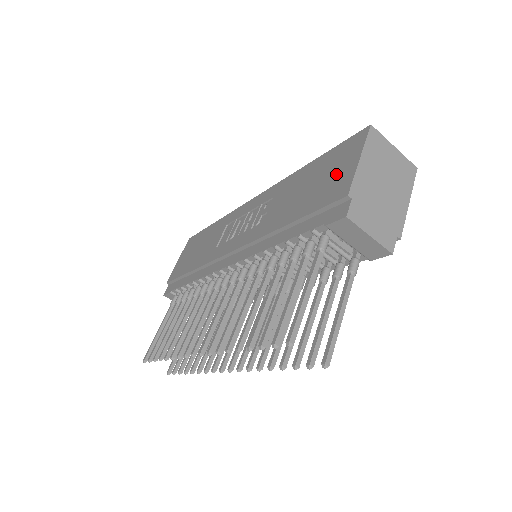
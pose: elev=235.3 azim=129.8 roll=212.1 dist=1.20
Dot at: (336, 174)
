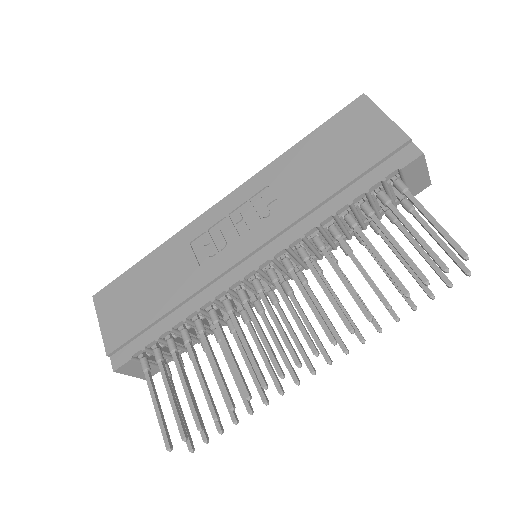
Dot at: (366, 134)
